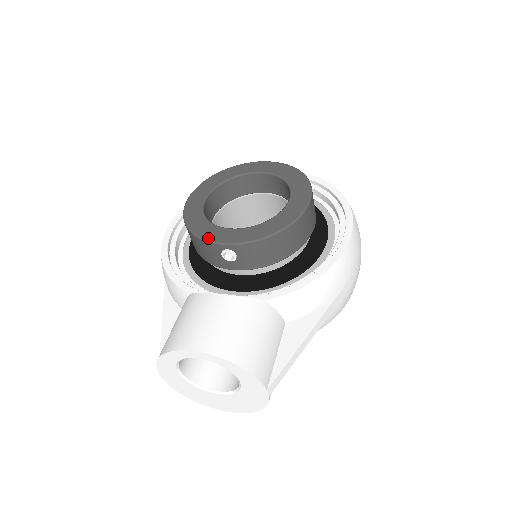
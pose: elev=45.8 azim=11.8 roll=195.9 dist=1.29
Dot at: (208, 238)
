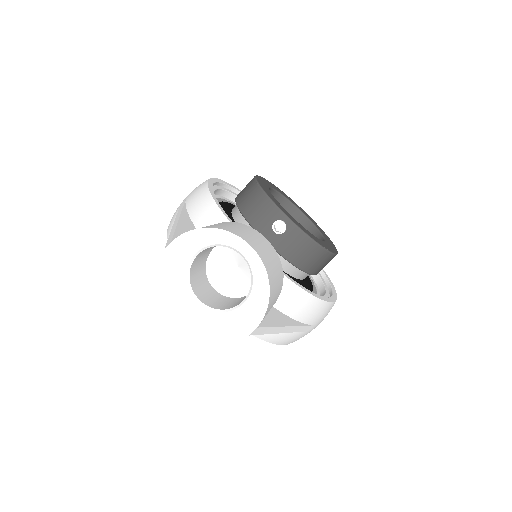
Dot at: (276, 203)
